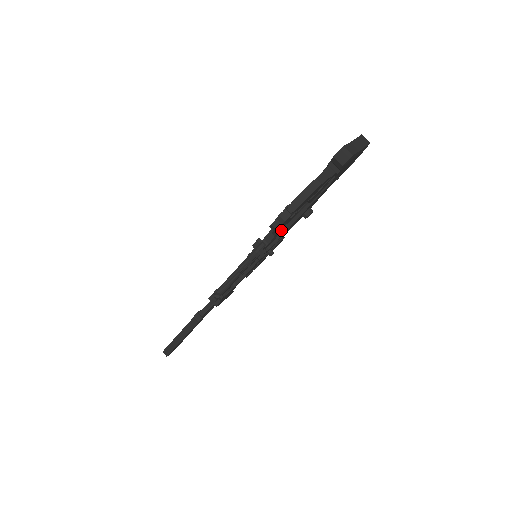
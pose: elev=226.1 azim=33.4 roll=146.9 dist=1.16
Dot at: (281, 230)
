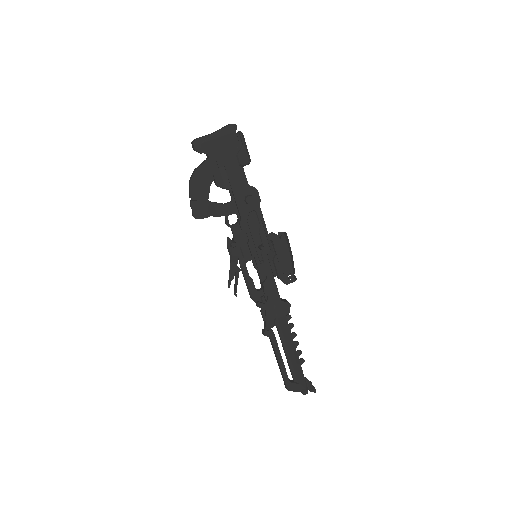
Dot at: (239, 222)
